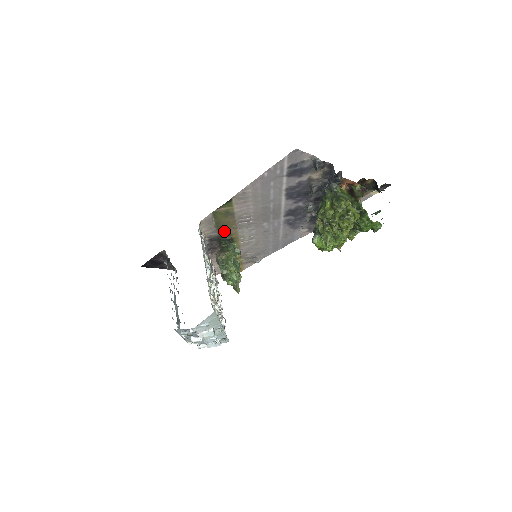
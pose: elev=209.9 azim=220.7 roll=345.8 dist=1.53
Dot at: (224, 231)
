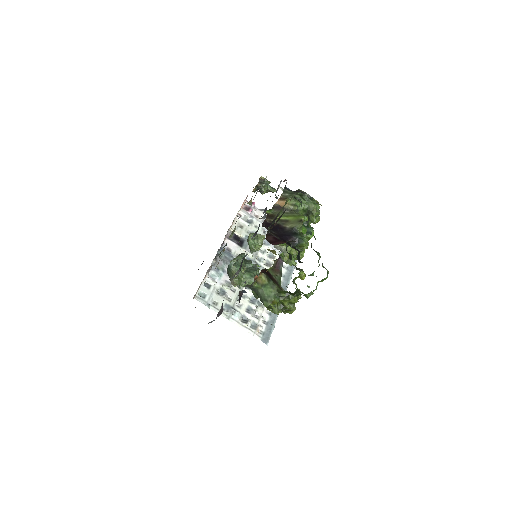
Dot at: occluded
